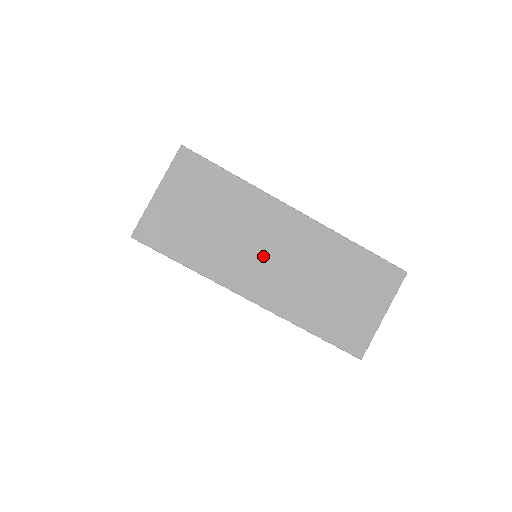
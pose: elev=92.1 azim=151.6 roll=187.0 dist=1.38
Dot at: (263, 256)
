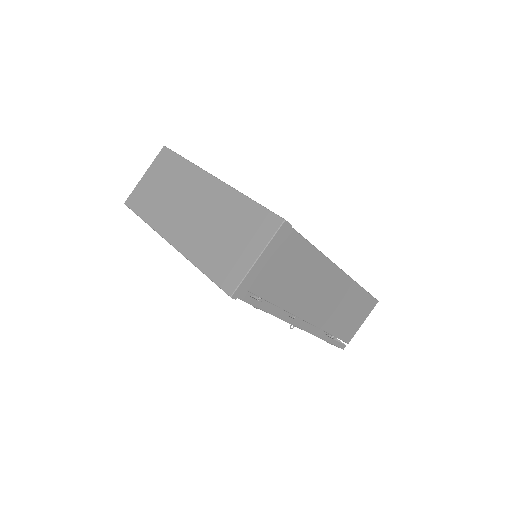
Dot at: (186, 211)
